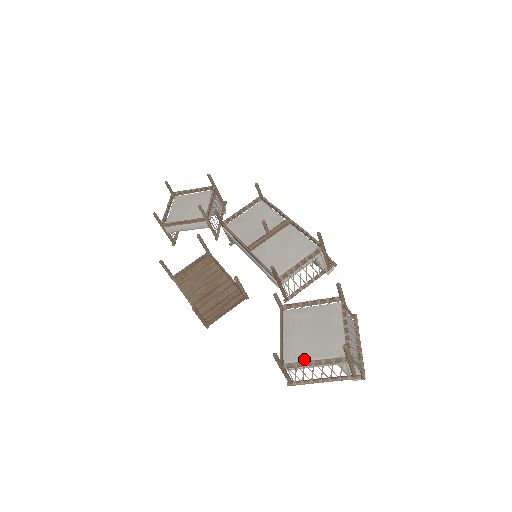
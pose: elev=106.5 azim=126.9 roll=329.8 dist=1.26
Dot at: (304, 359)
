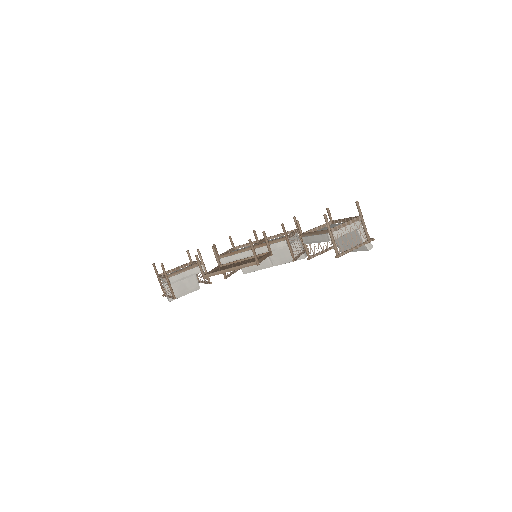
Dot at: occluded
